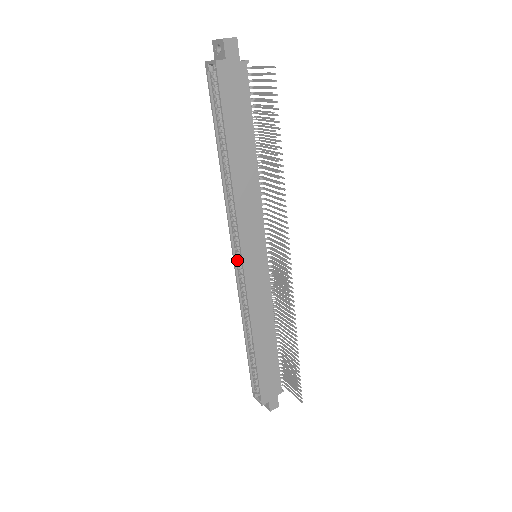
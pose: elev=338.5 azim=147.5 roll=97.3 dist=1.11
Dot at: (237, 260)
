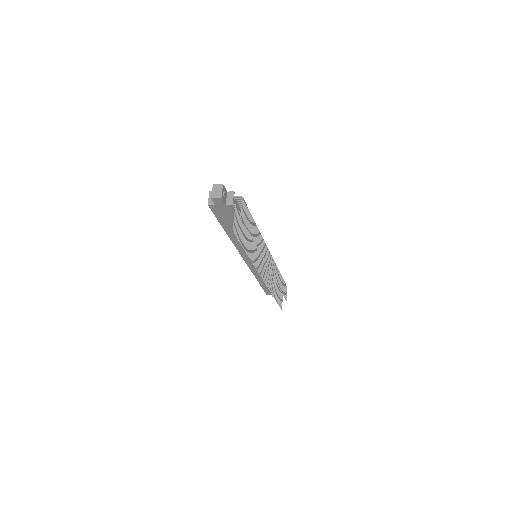
Dot at: occluded
